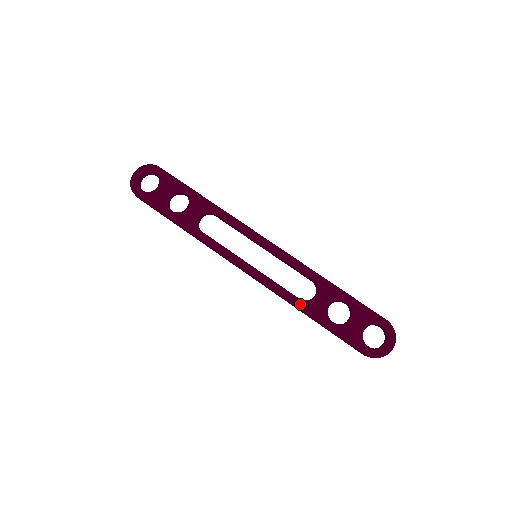
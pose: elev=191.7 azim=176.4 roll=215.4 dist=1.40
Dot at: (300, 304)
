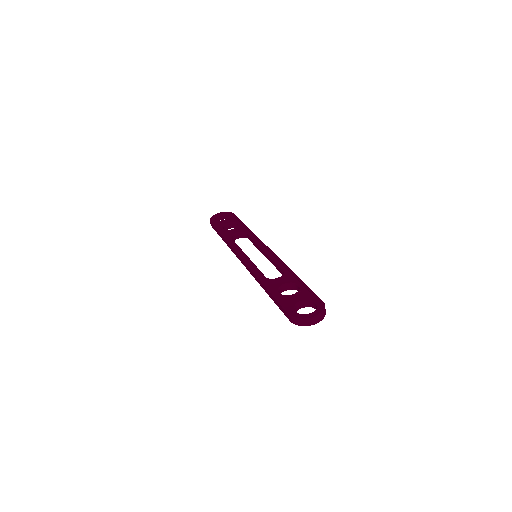
Dot at: (264, 279)
